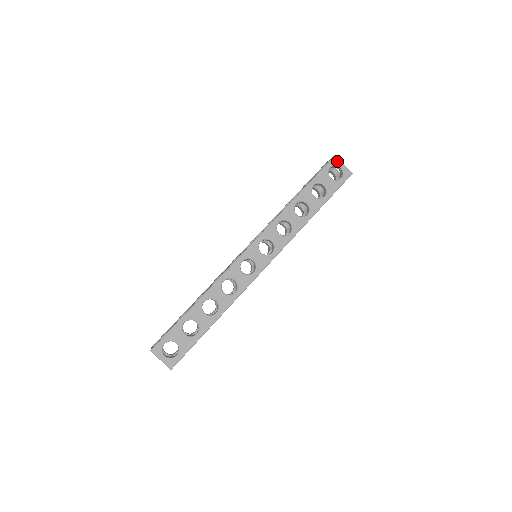
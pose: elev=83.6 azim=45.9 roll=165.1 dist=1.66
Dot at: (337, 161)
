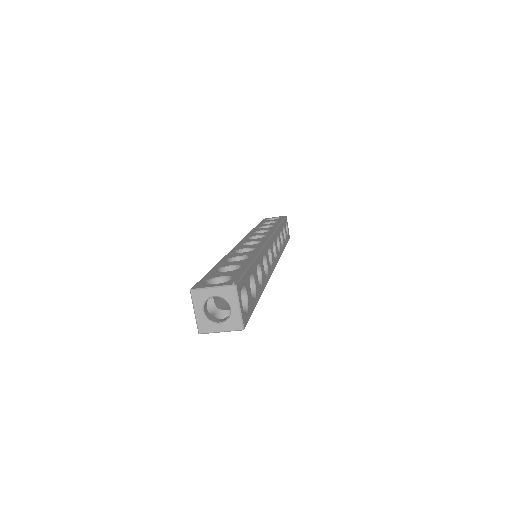
Dot at: (210, 332)
